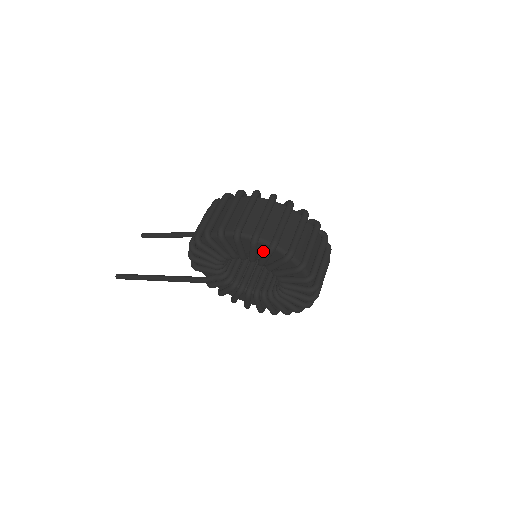
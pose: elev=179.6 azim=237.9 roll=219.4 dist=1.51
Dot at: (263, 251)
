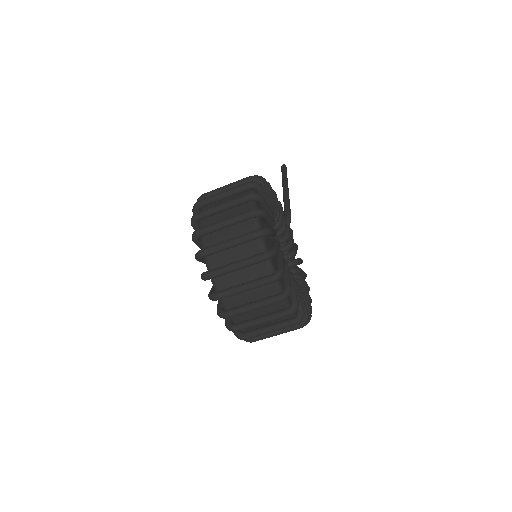
Dot at: occluded
